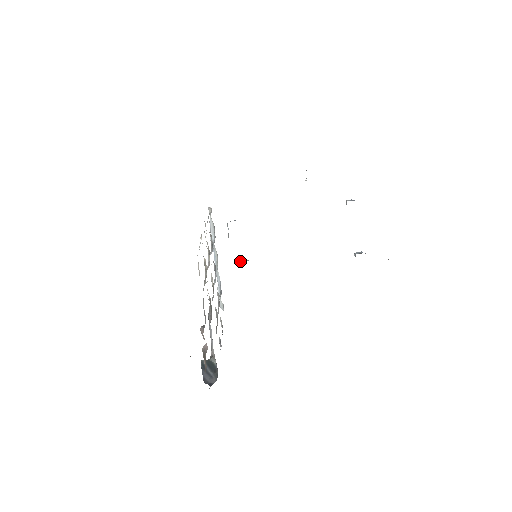
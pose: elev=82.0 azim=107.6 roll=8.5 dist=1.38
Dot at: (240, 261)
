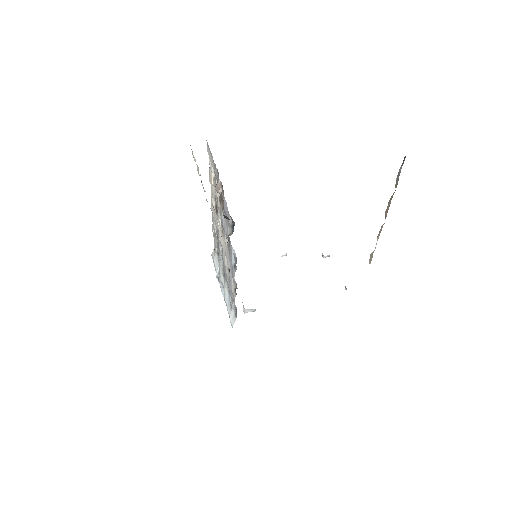
Dot at: occluded
